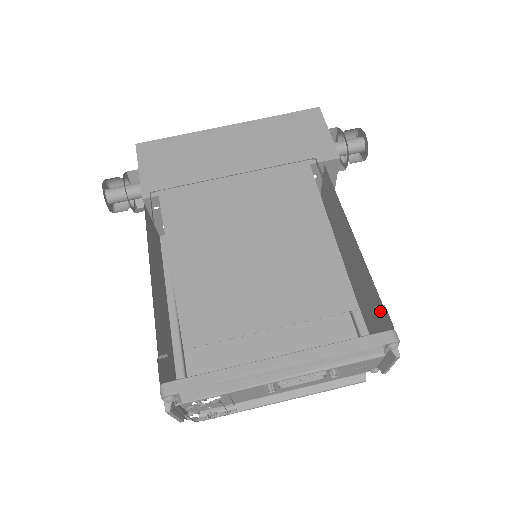
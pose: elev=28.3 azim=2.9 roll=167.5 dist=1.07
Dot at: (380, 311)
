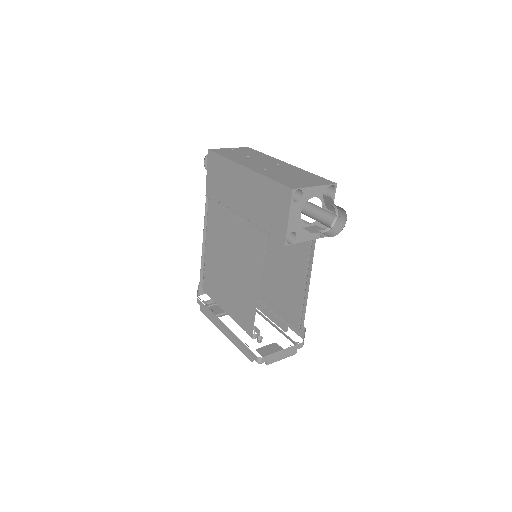
Dot at: occluded
